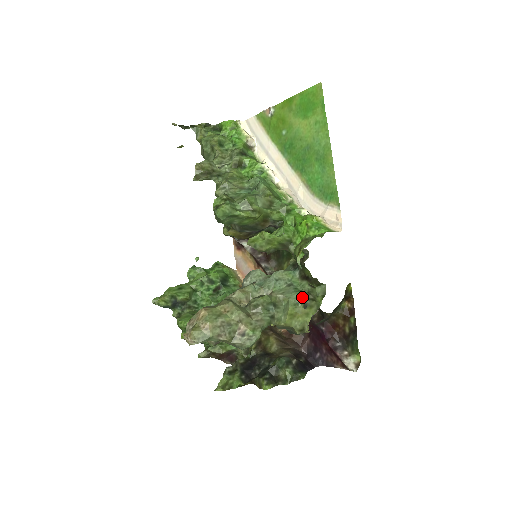
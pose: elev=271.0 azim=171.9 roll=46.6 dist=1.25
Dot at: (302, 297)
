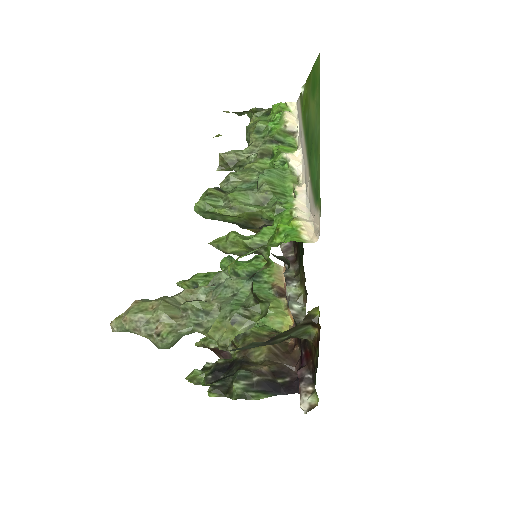
Dot at: (233, 311)
